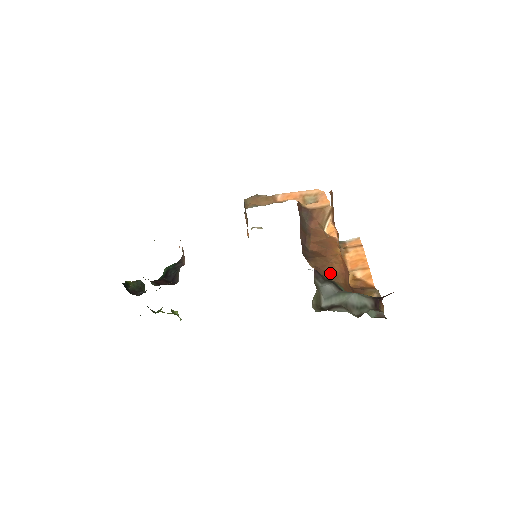
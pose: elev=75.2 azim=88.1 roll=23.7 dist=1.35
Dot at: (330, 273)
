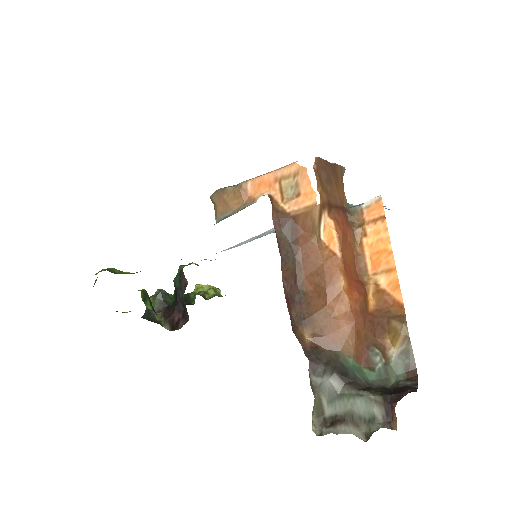
Dot at: (334, 337)
